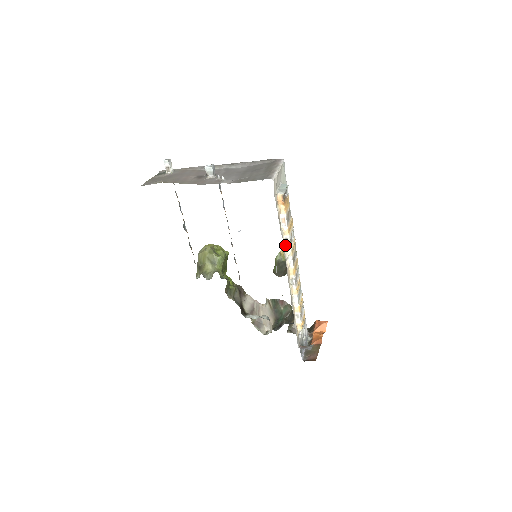
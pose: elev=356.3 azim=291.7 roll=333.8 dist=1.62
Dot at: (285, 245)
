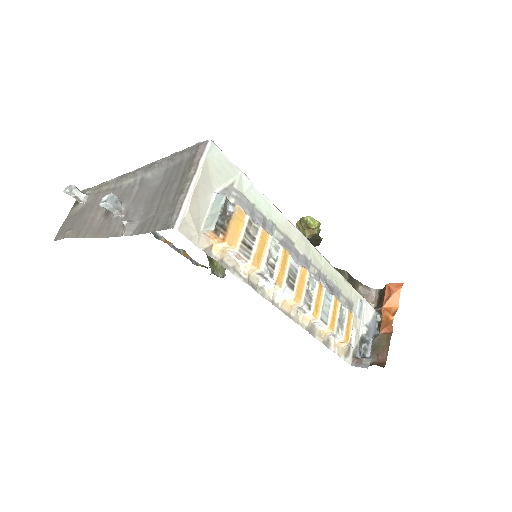
Dot at: (263, 280)
